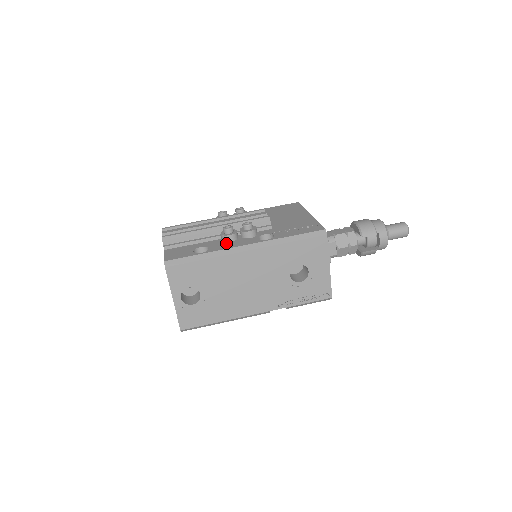
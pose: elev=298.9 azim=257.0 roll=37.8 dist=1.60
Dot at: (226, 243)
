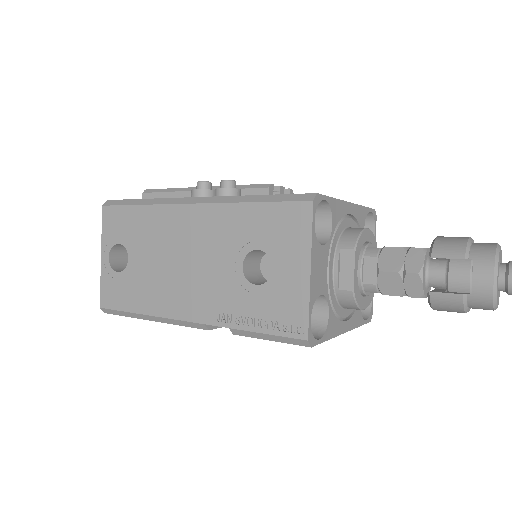
Dot at: occluded
